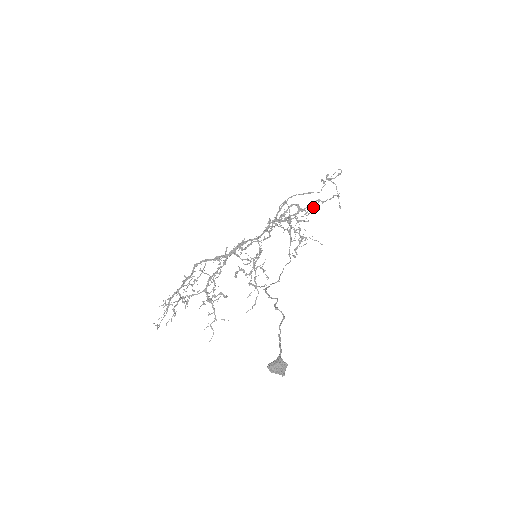
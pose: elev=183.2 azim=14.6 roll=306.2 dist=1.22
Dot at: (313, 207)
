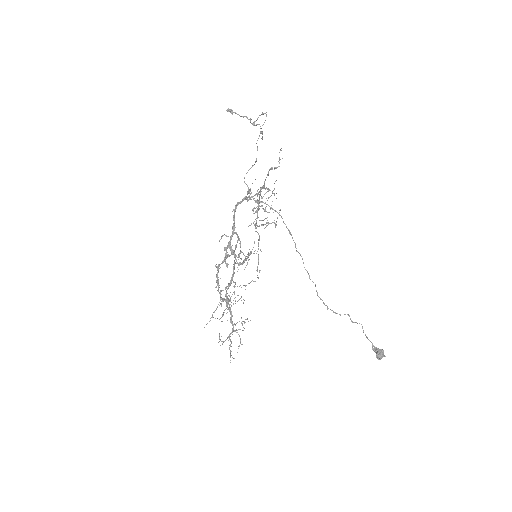
Dot at: occluded
